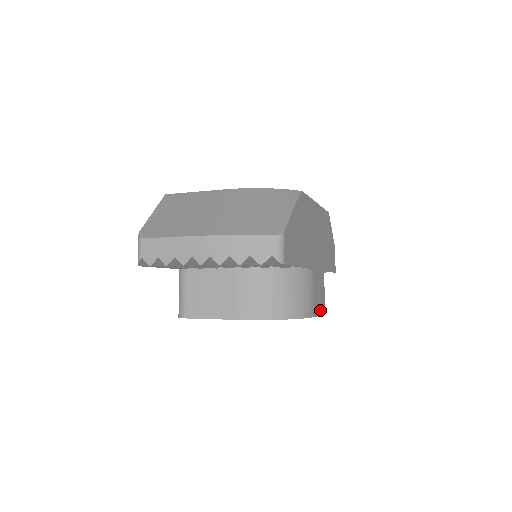
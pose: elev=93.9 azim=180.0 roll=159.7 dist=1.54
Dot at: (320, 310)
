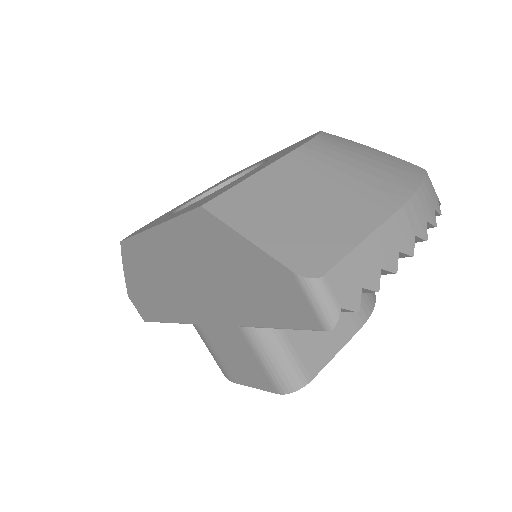
Dot at: occluded
